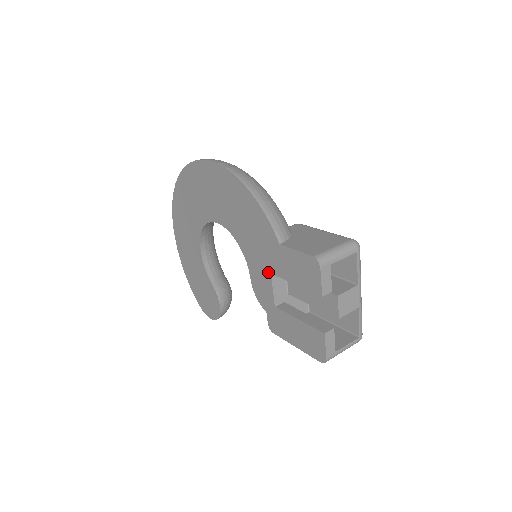
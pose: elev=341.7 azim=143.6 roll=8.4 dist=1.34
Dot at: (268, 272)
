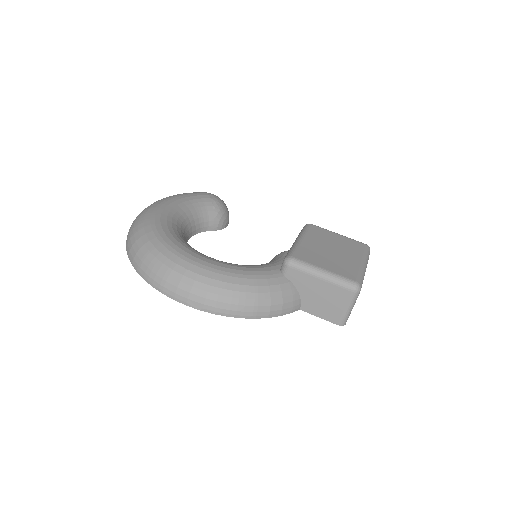
Dot at: occluded
